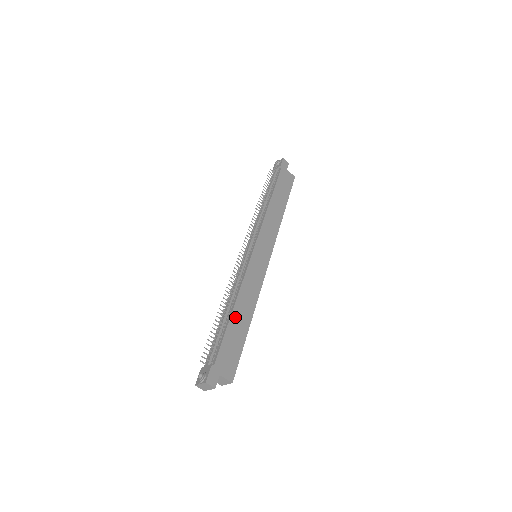
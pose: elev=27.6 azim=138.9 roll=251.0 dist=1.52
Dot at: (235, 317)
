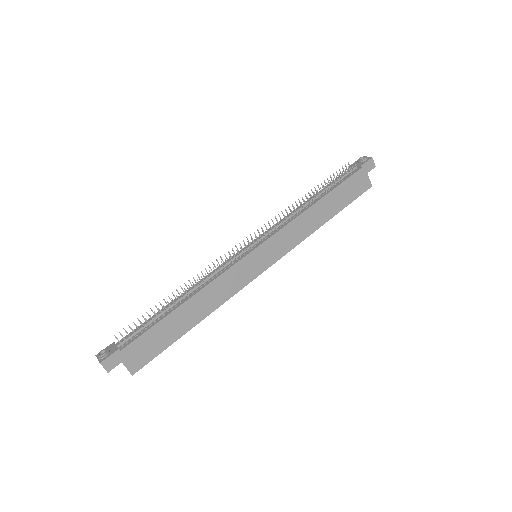
Dot at: (180, 312)
